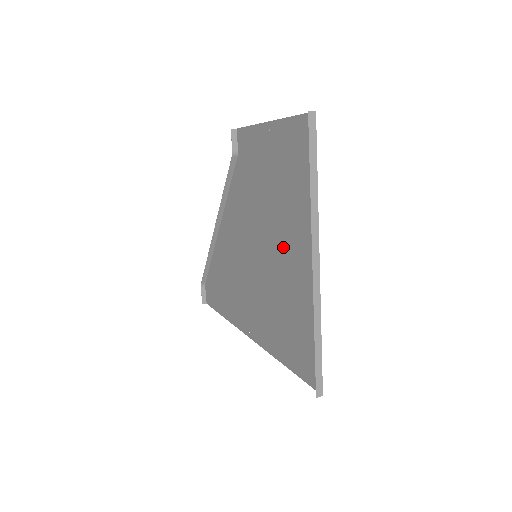
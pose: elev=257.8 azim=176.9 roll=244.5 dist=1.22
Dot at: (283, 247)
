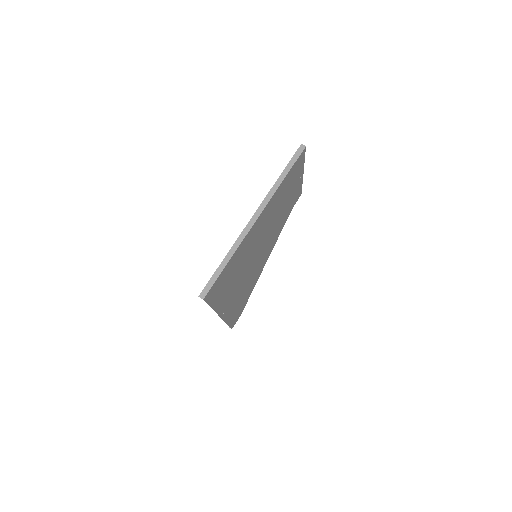
Dot at: (261, 232)
